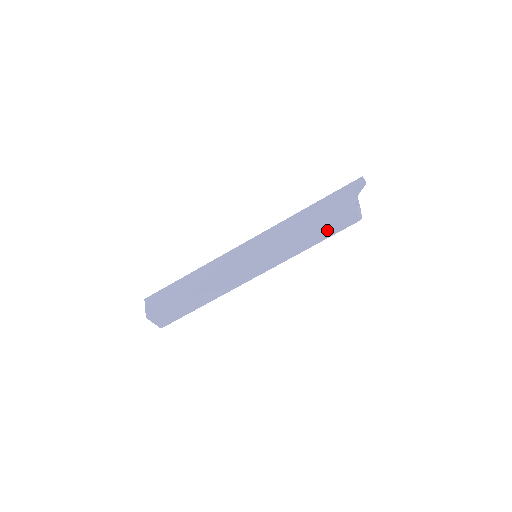
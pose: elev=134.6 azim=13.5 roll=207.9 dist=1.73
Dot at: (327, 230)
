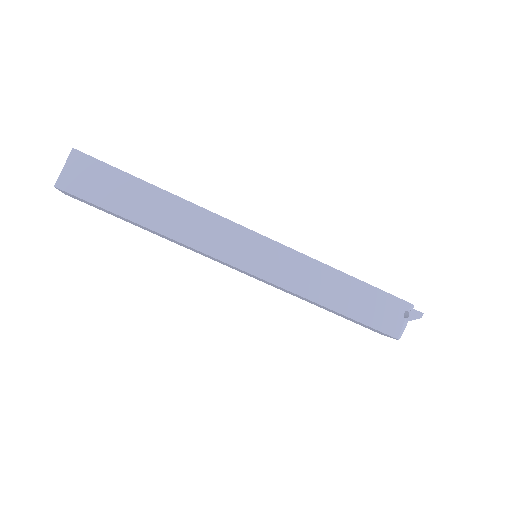
Dot at: (361, 306)
